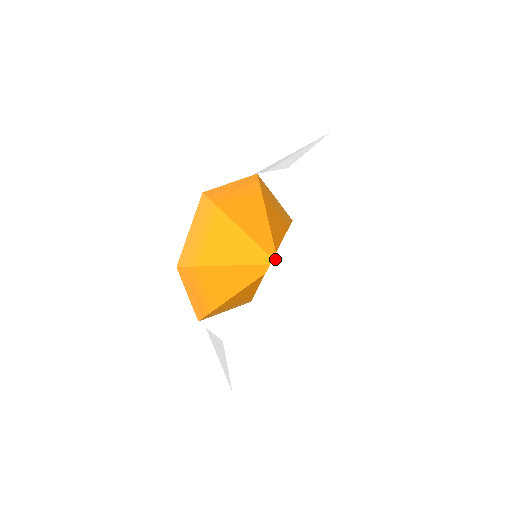
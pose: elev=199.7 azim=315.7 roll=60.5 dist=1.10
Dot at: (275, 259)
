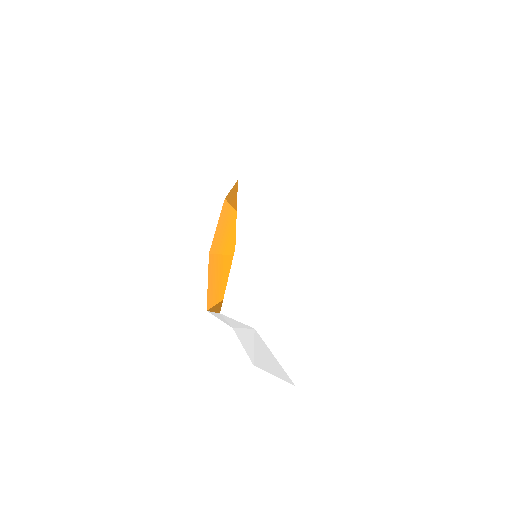
Dot at: (238, 209)
